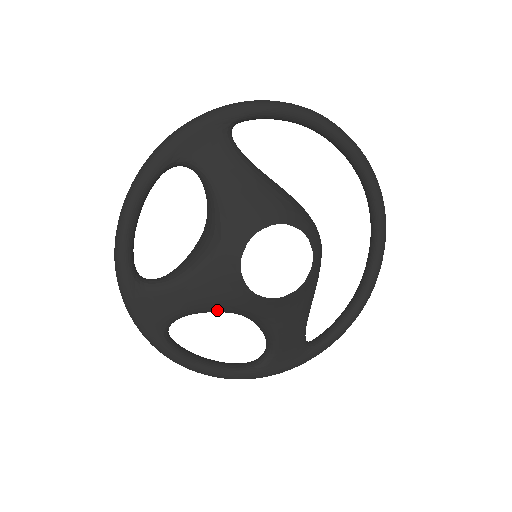
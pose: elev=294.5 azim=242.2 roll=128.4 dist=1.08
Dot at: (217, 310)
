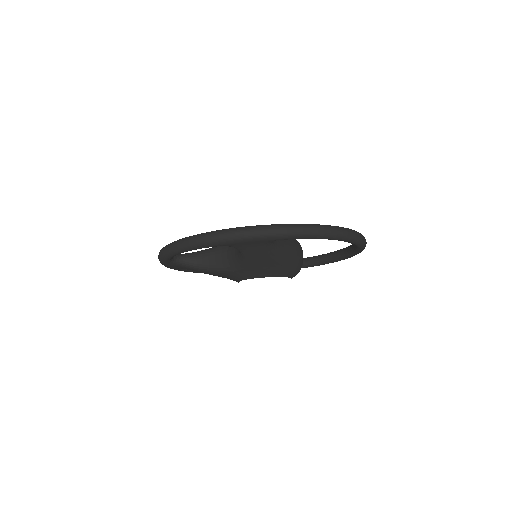
Dot at: occluded
